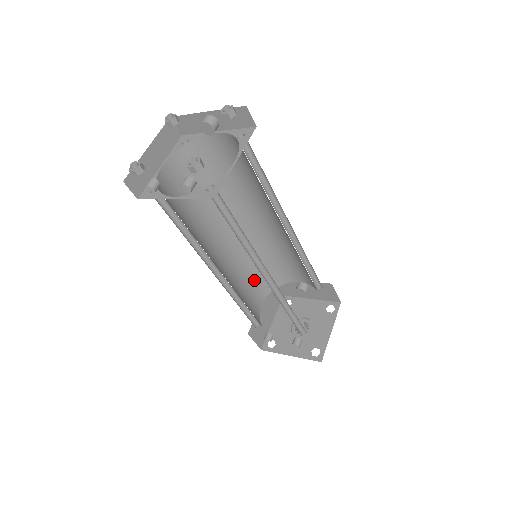
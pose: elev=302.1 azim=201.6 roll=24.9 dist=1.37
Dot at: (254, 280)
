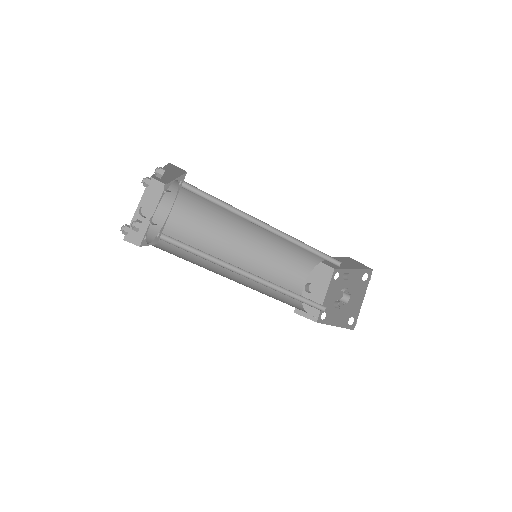
Dot at: occluded
